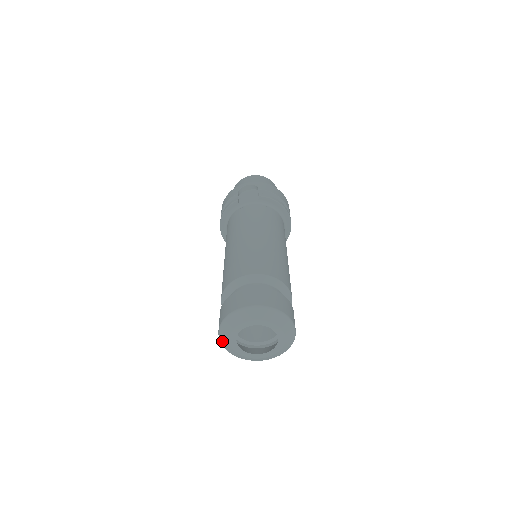
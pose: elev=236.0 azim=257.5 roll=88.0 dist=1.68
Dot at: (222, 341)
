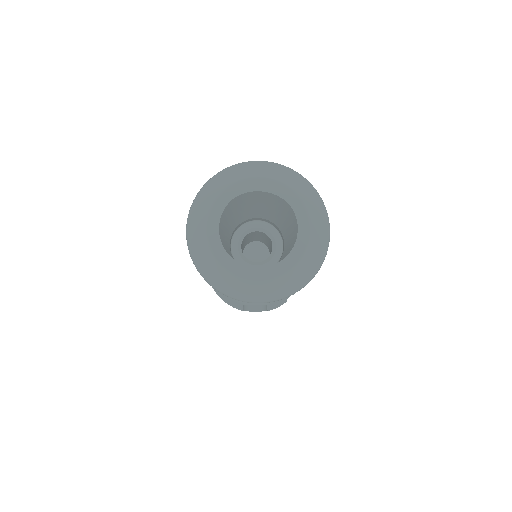
Dot at: (191, 227)
